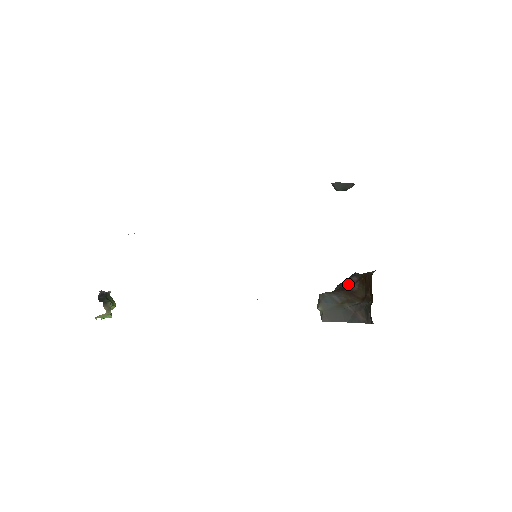
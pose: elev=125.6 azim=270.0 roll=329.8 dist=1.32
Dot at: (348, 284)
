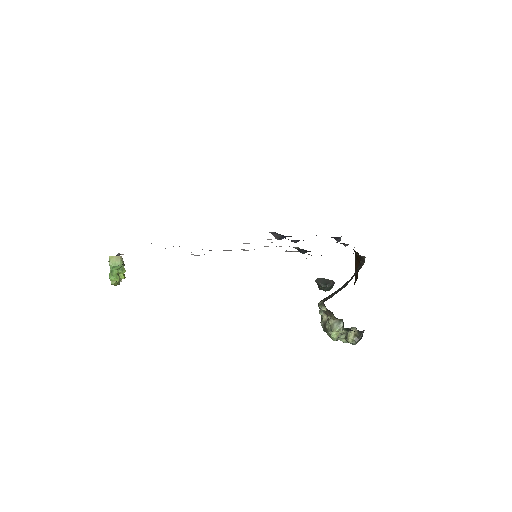
Dot at: occluded
